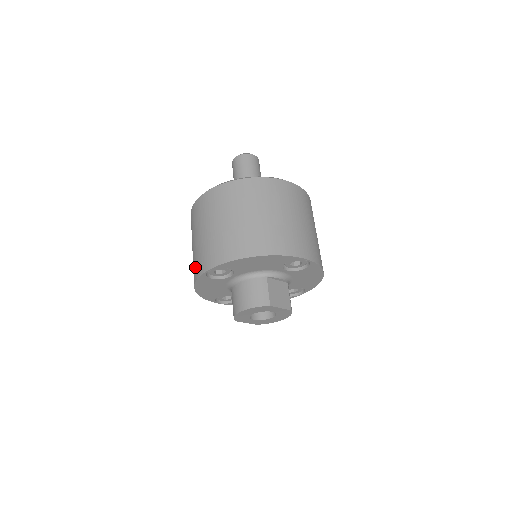
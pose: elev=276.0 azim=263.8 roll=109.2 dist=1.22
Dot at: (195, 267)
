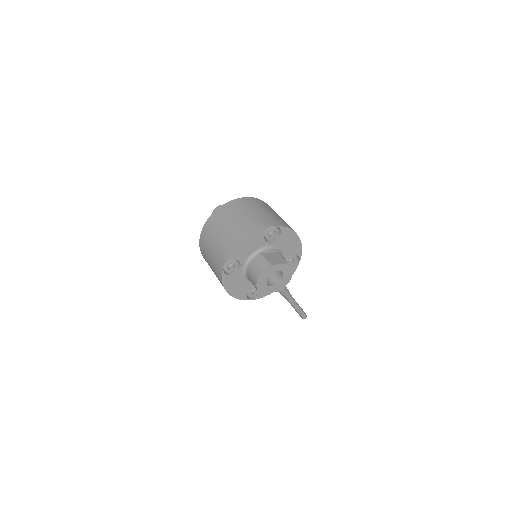
Dot at: (218, 276)
